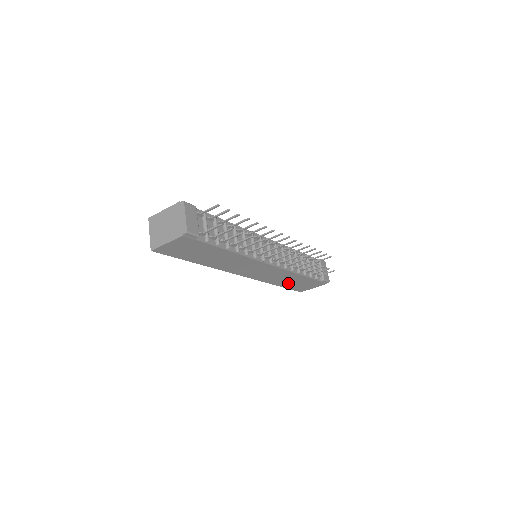
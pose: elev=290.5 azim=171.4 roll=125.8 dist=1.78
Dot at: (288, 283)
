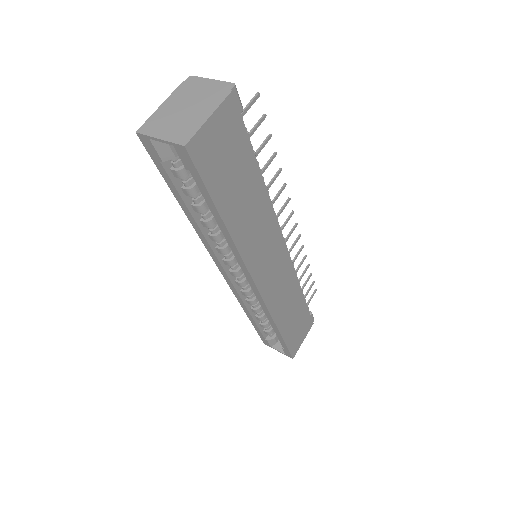
Dot at: (288, 322)
